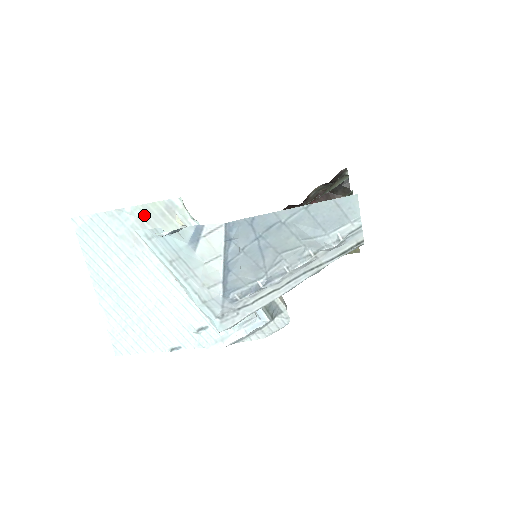
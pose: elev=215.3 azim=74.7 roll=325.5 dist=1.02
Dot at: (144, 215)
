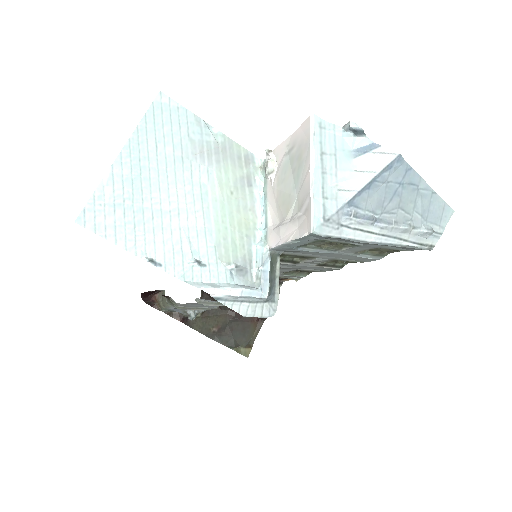
Dot at: (224, 145)
